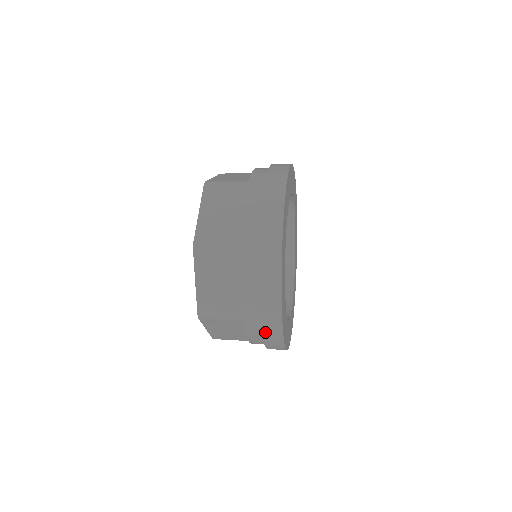
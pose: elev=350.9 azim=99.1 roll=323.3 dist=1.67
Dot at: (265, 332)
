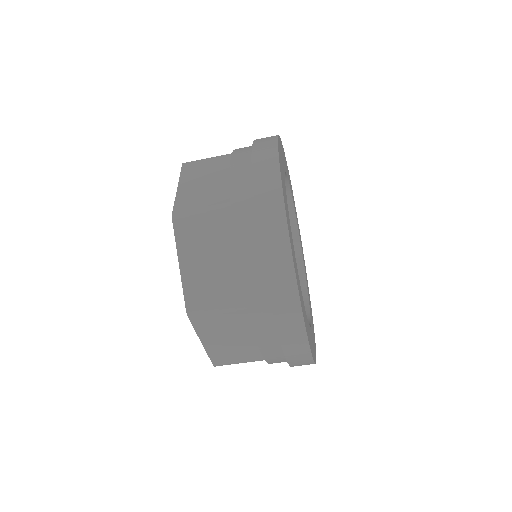
Dot at: (278, 318)
